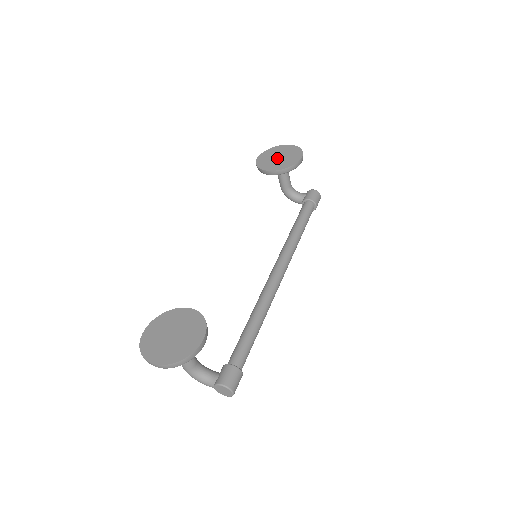
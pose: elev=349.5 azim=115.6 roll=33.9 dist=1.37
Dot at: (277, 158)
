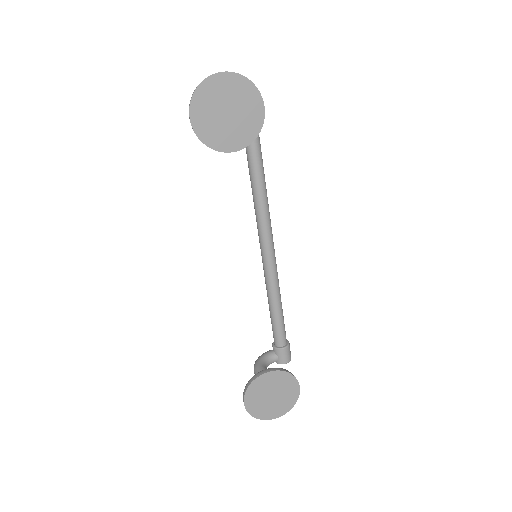
Dot at: (226, 117)
